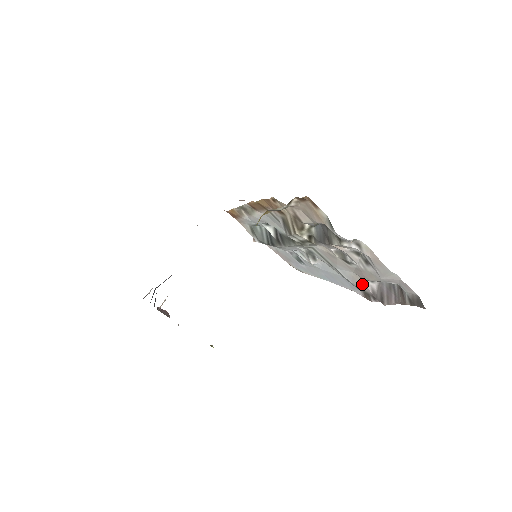
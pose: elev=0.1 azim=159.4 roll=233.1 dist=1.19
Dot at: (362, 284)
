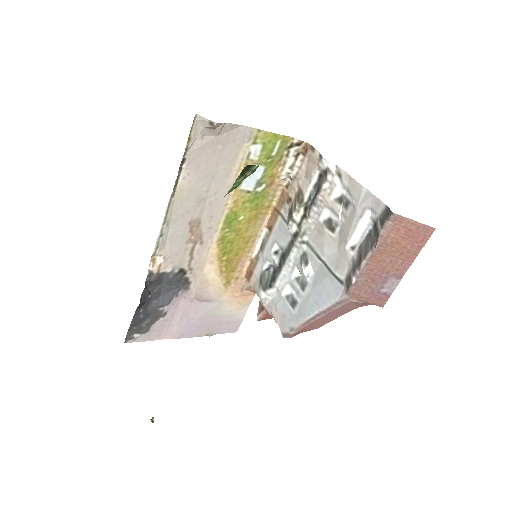
Dot at: (344, 261)
